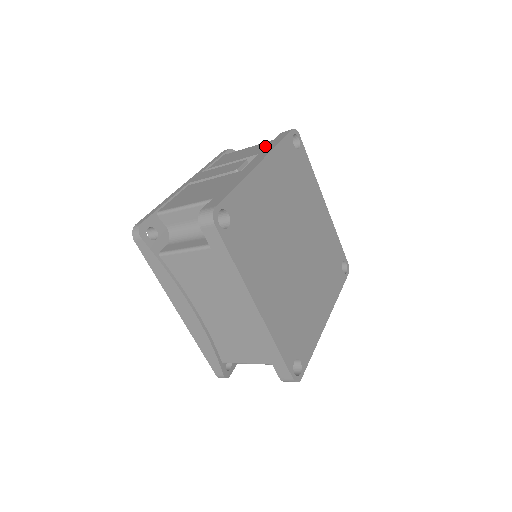
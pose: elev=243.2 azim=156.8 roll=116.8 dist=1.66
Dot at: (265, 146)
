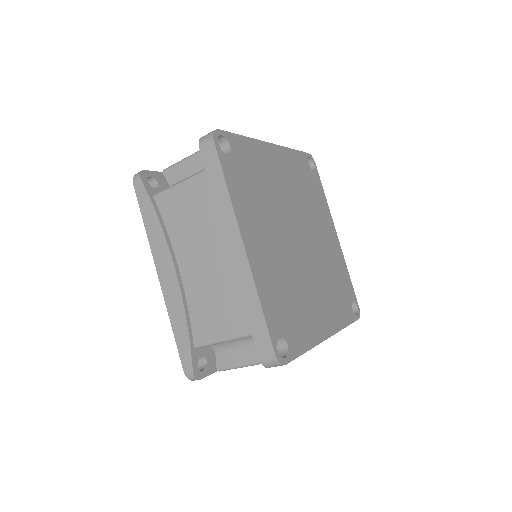
Dot at: occluded
